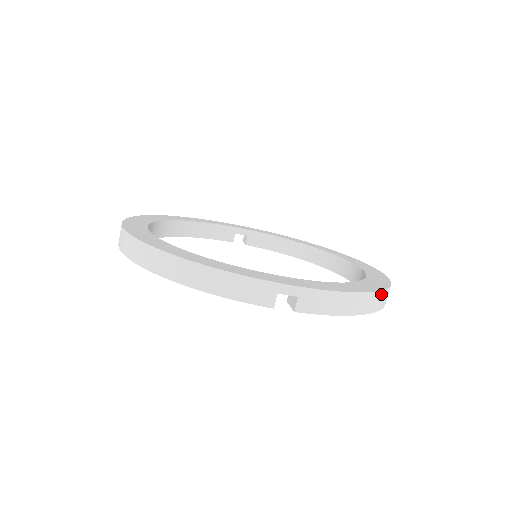
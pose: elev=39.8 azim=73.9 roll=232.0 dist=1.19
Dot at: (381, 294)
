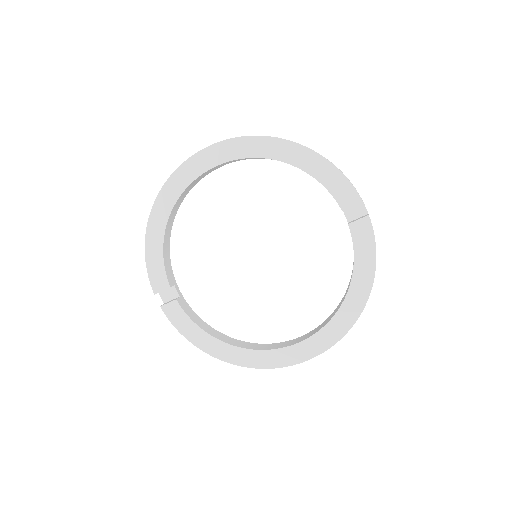
Dot at: occluded
